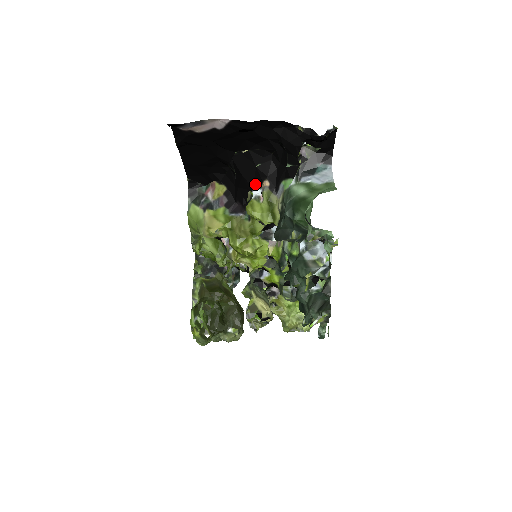
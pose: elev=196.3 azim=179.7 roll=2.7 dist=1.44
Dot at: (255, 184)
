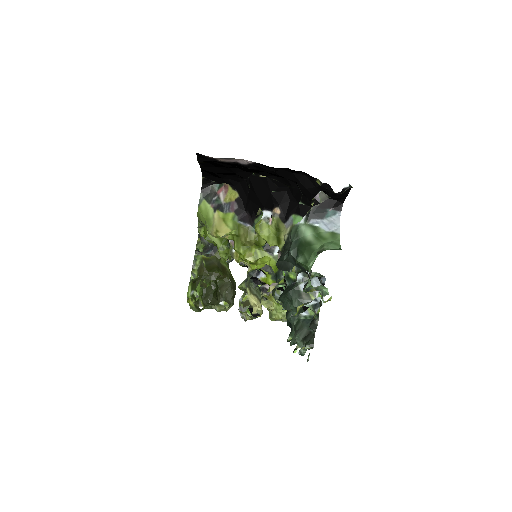
Dot at: (267, 206)
